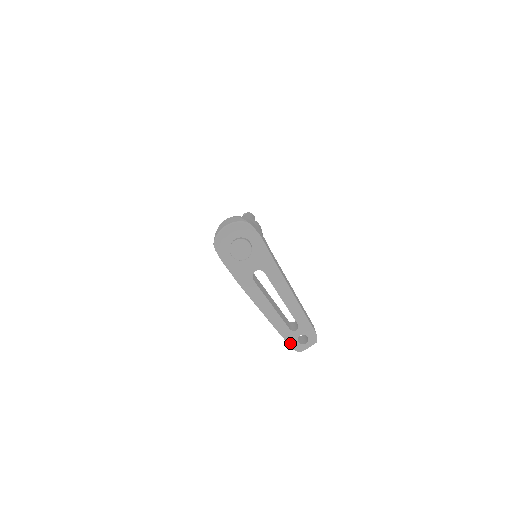
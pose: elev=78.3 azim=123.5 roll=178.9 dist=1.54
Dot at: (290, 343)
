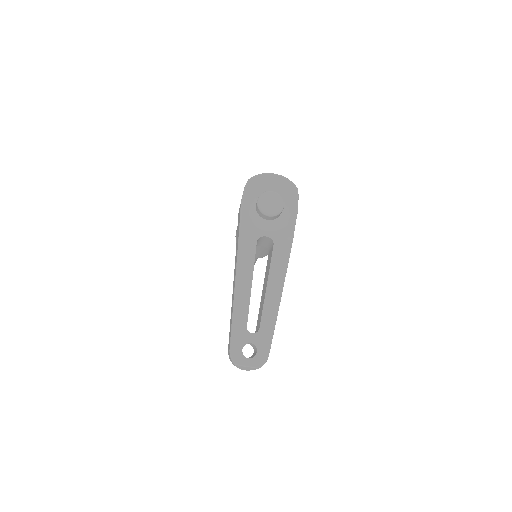
Dot at: (233, 343)
